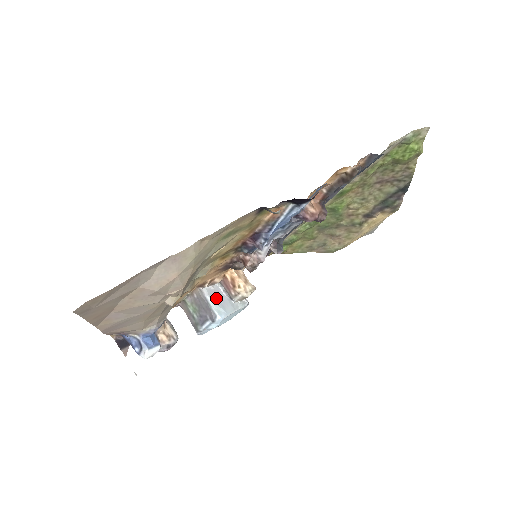
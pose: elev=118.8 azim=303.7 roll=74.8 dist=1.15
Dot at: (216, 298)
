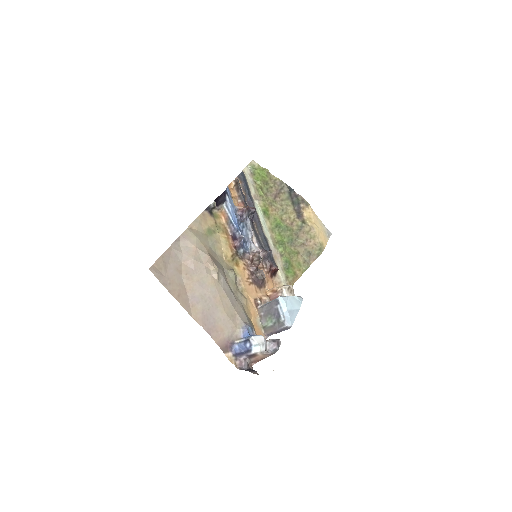
Dot at: occluded
